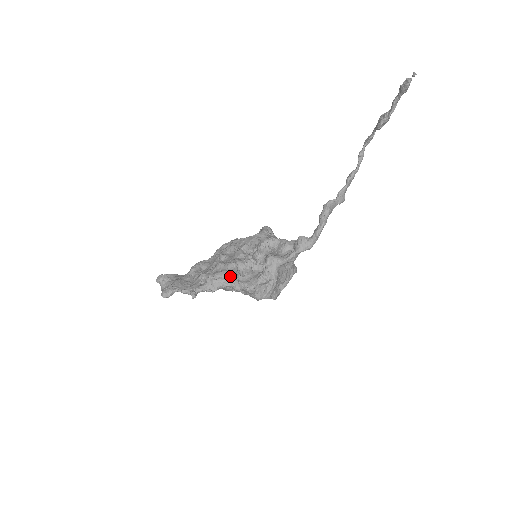
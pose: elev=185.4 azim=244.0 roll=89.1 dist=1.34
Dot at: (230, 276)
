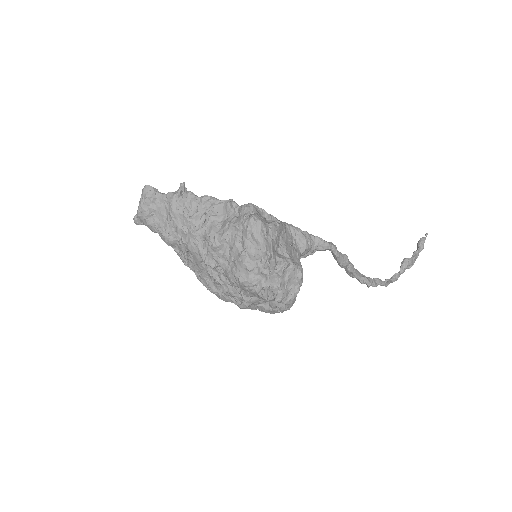
Dot at: occluded
